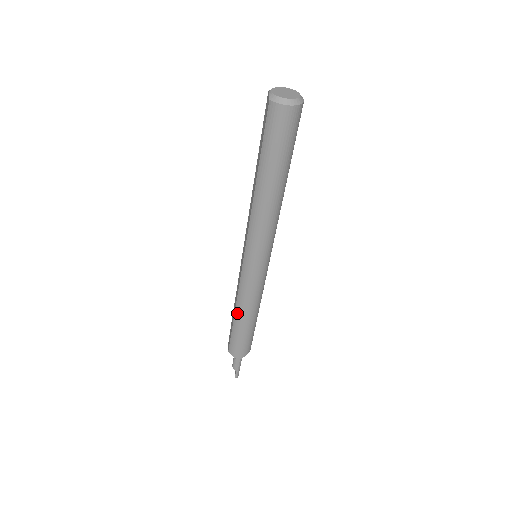
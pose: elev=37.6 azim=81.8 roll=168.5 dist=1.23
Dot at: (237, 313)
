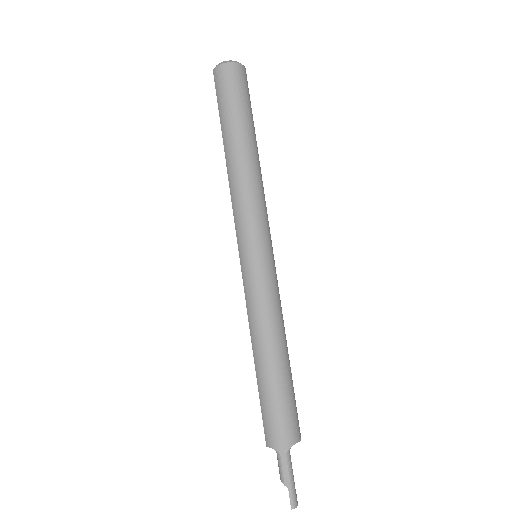
Dot at: (255, 351)
